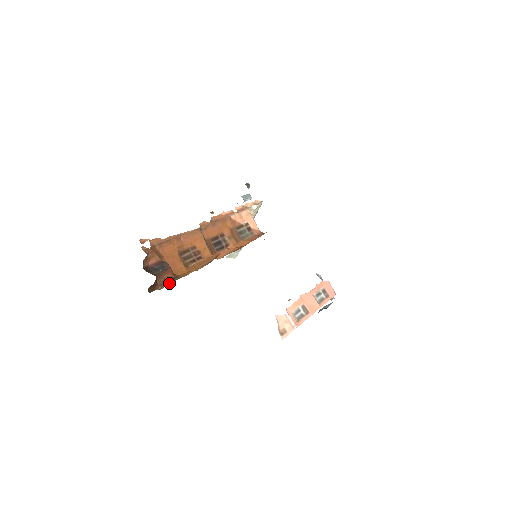
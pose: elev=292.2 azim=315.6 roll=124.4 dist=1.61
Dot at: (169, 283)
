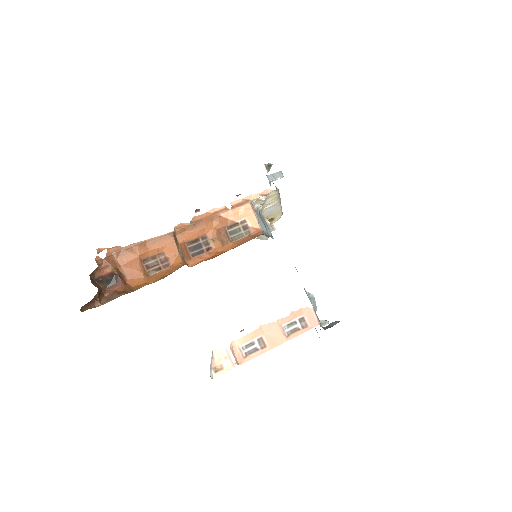
Dot at: (113, 298)
